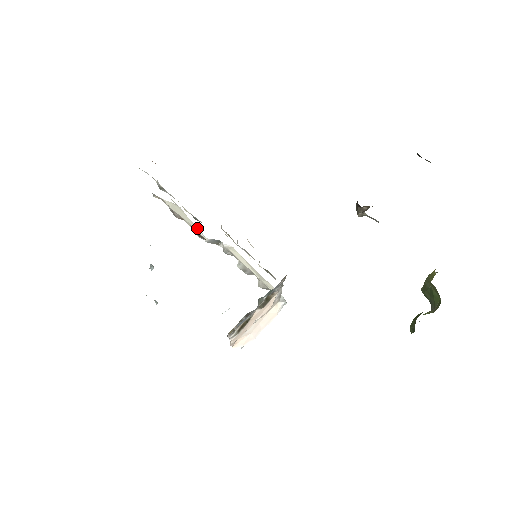
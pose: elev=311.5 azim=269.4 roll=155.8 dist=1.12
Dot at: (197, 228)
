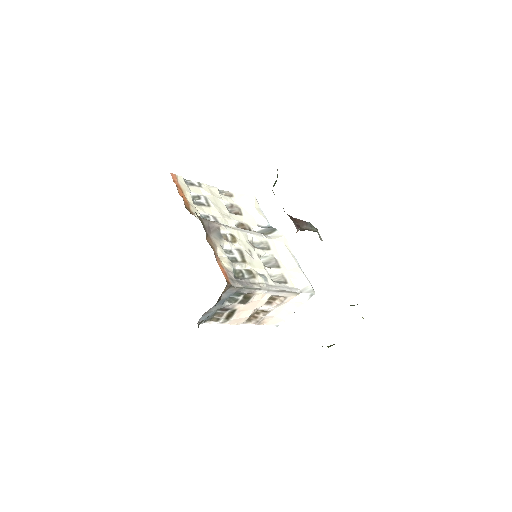
Dot at: (259, 217)
